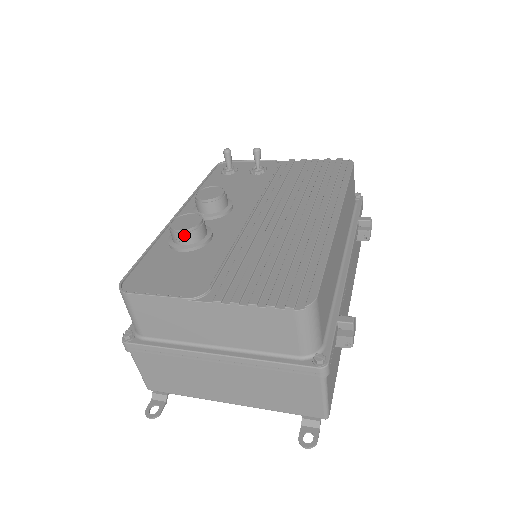
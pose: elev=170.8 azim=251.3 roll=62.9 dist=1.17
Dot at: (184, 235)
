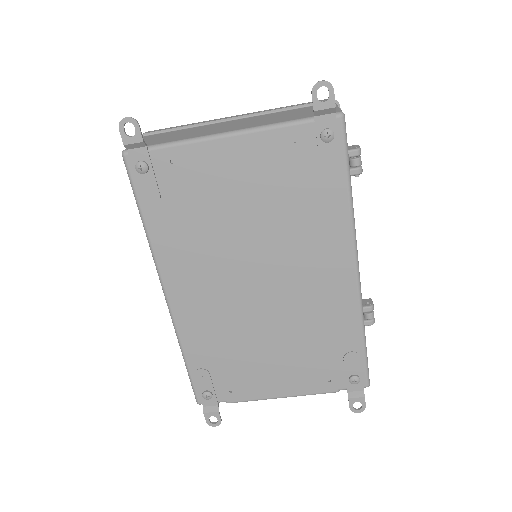
Dot at: occluded
